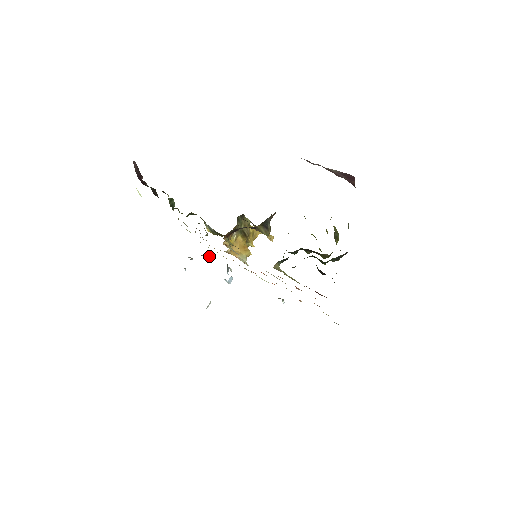
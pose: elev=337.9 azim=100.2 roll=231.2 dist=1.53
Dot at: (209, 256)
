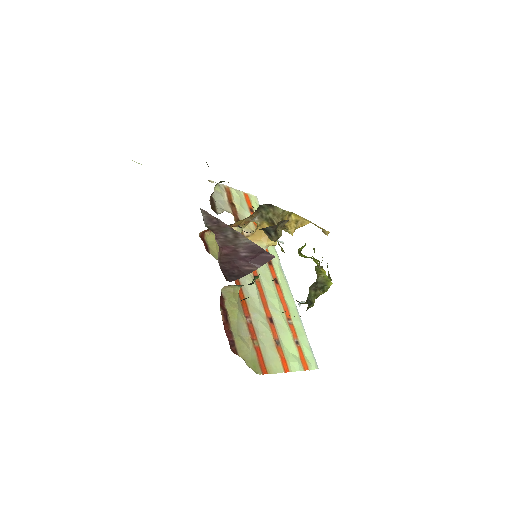
Dot at: occluded
